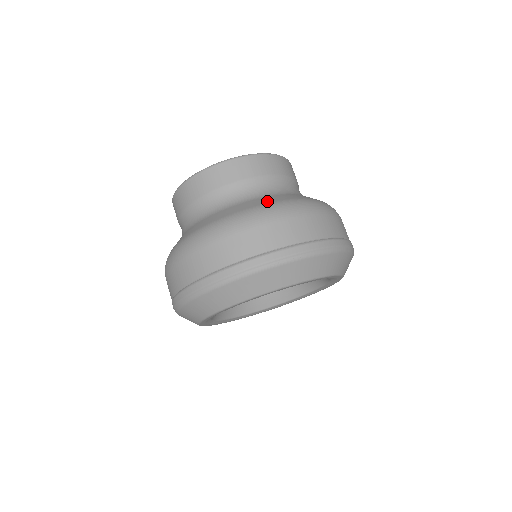
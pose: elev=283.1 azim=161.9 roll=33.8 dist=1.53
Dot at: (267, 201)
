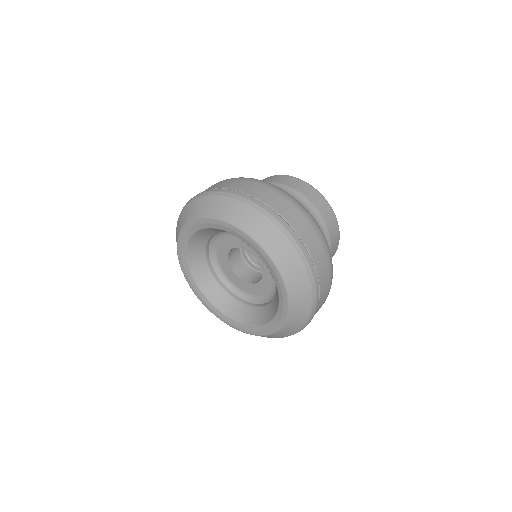
Dot at: occluded
